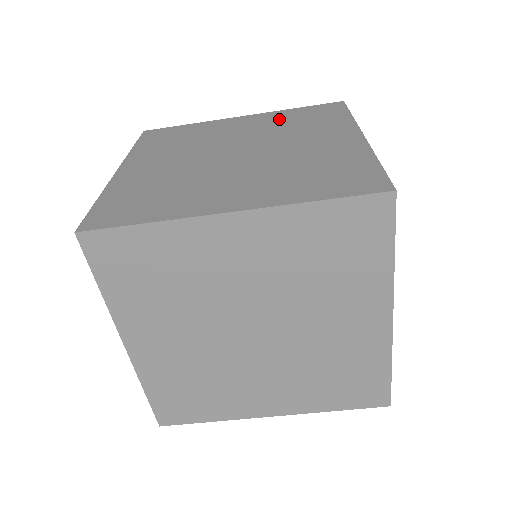
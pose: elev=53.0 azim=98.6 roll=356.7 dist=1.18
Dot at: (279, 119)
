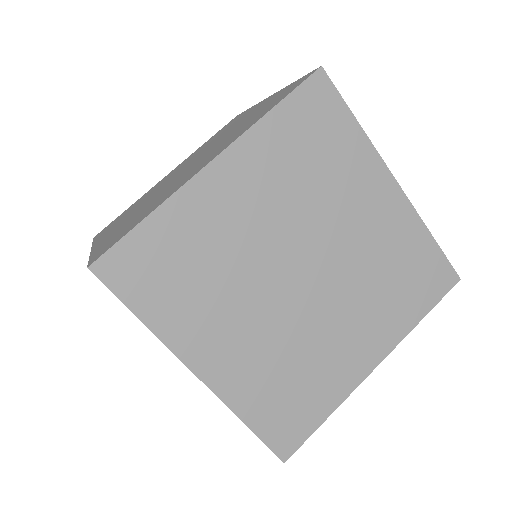
Dot at: occluded
